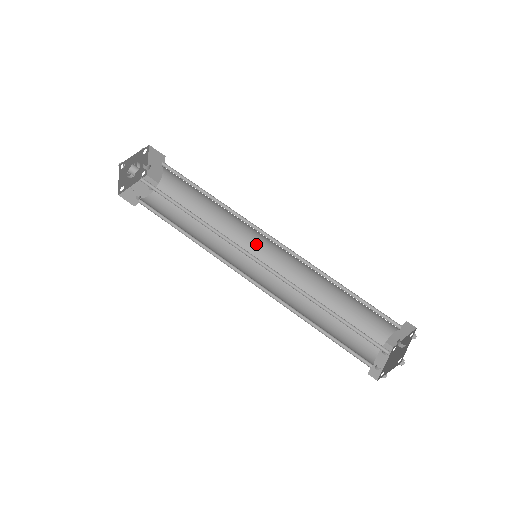
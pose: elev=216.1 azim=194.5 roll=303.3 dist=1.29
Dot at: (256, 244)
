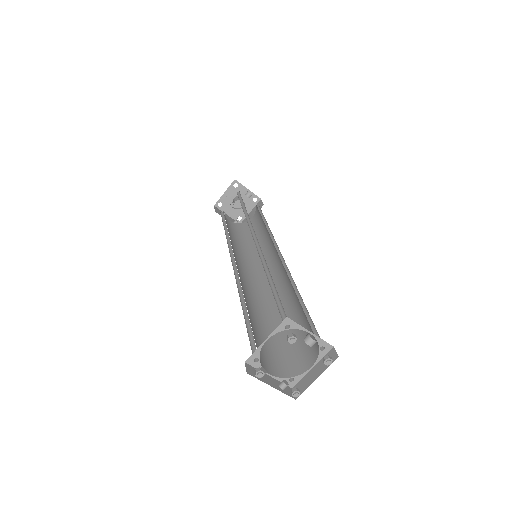
Dot at: occluded
